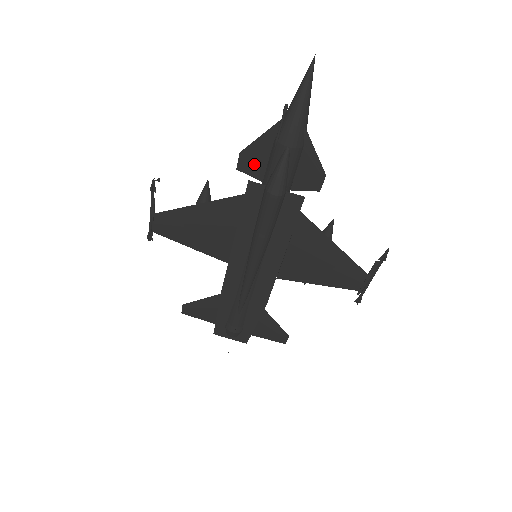
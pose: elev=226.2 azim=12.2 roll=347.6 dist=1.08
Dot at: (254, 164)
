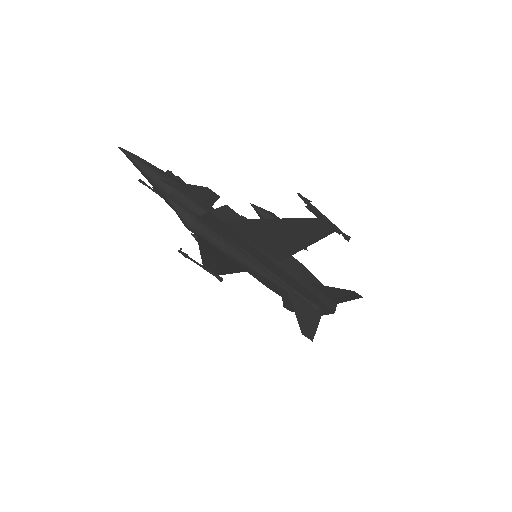
Dot at: occluded
